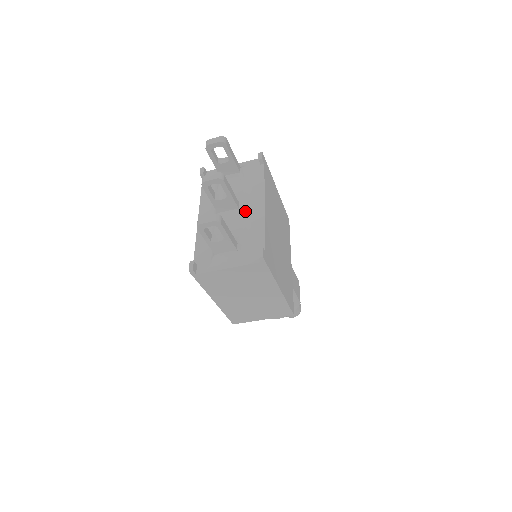
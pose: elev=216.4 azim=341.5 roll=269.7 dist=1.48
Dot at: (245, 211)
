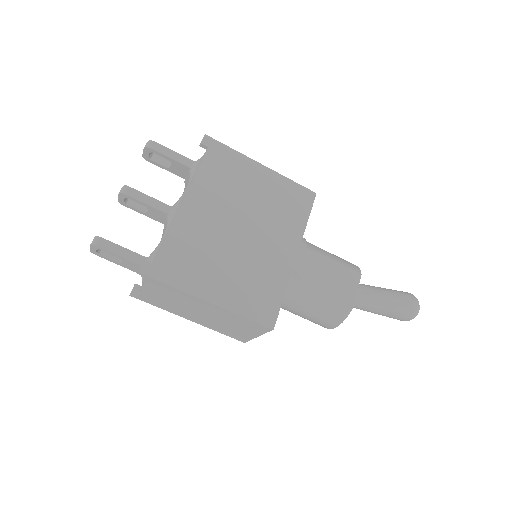
Dot at: (173, 215)
